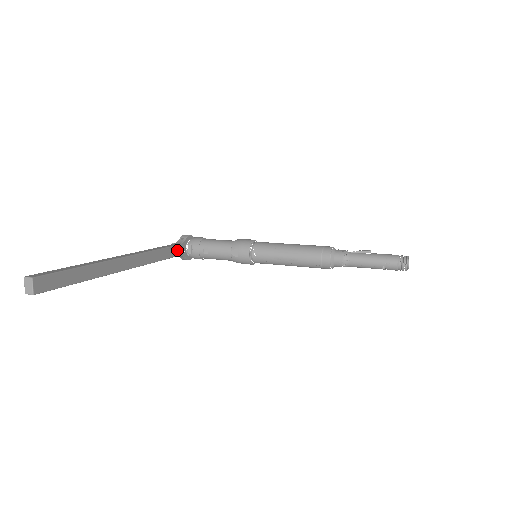
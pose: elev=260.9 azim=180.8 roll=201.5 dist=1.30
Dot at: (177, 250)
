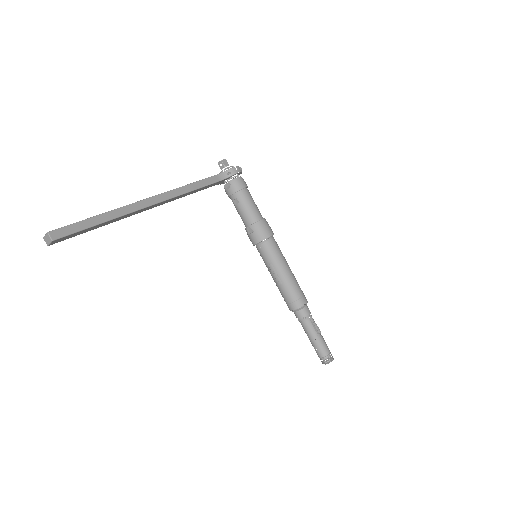
Dot at: (215, 184)
